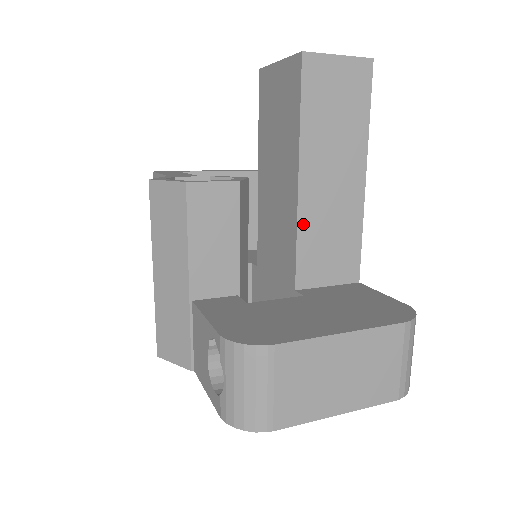
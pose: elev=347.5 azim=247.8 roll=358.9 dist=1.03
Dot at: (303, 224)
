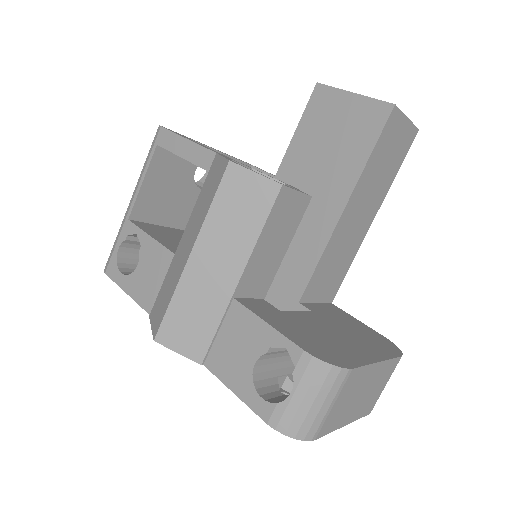
Dot at: (329, 247)
